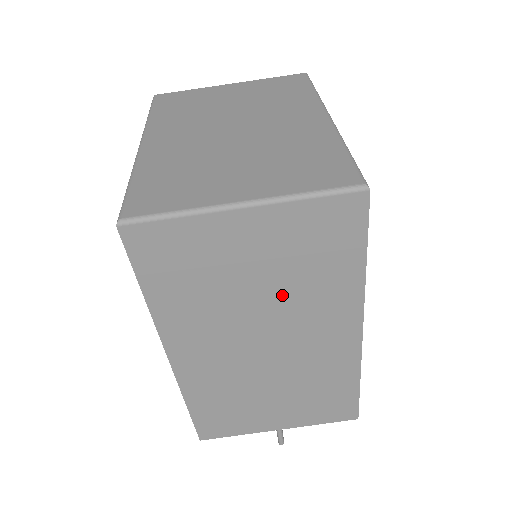
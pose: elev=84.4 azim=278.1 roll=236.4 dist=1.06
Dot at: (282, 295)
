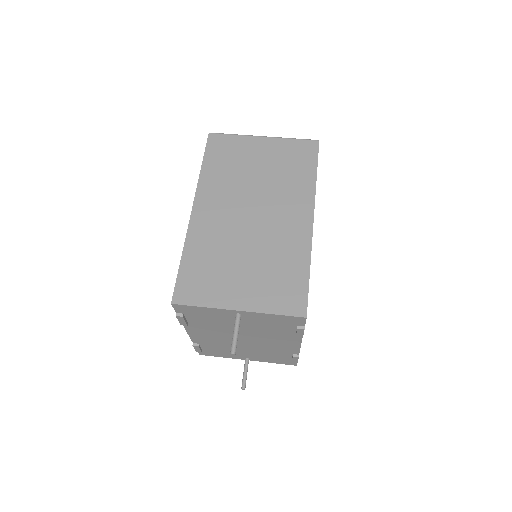
Dot at: (270, 183)
